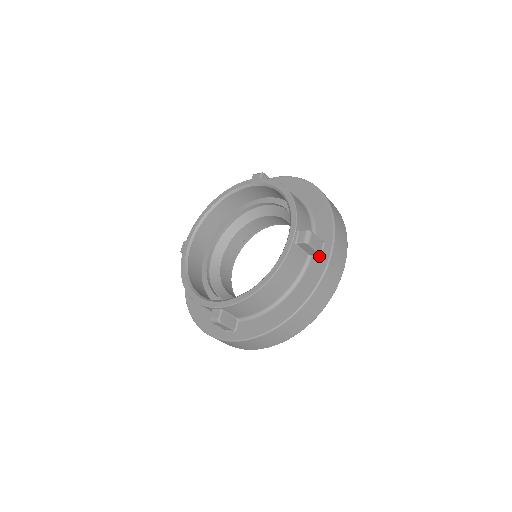
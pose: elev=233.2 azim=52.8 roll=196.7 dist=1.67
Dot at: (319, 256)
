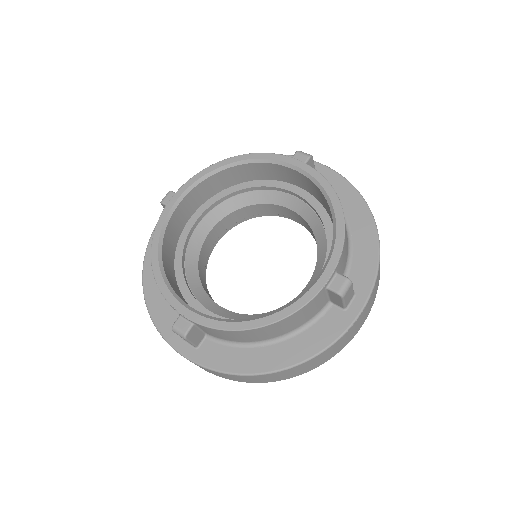
Dot at: (342, 309)
